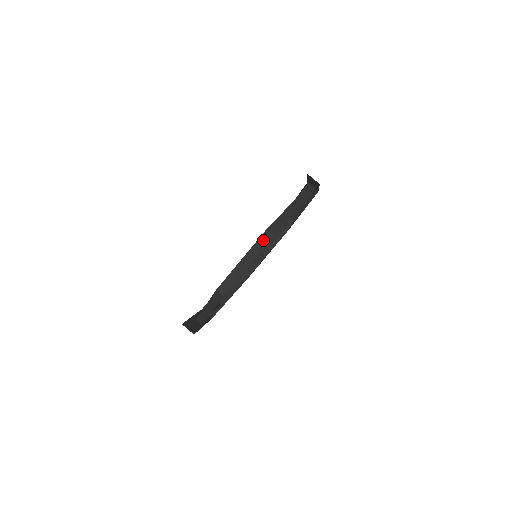
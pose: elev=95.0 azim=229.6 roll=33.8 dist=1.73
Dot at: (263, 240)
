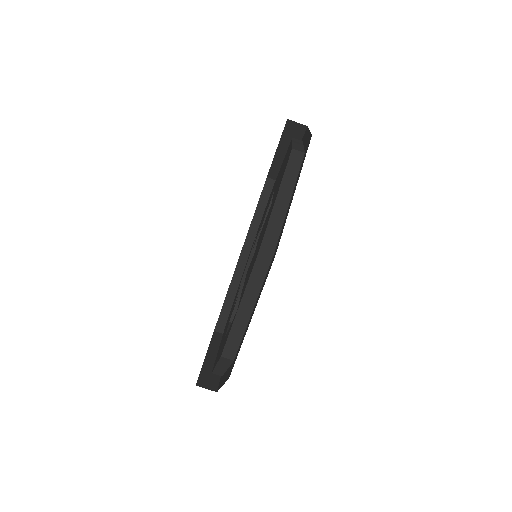
Dot at: (294, 163)
